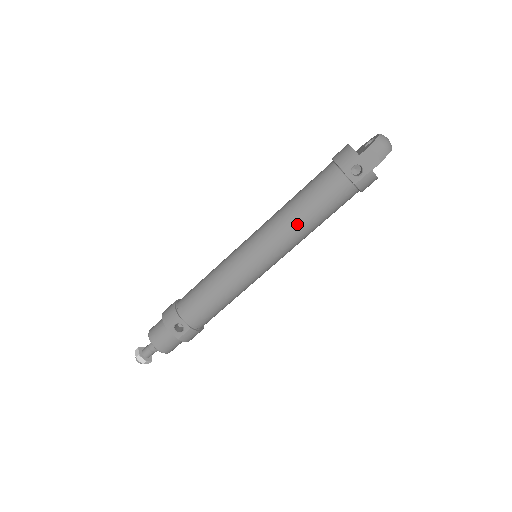
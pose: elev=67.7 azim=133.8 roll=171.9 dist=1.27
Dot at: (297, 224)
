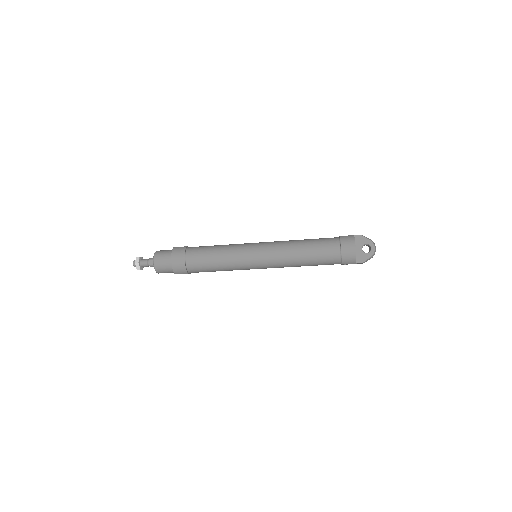
Dot at: occluded
